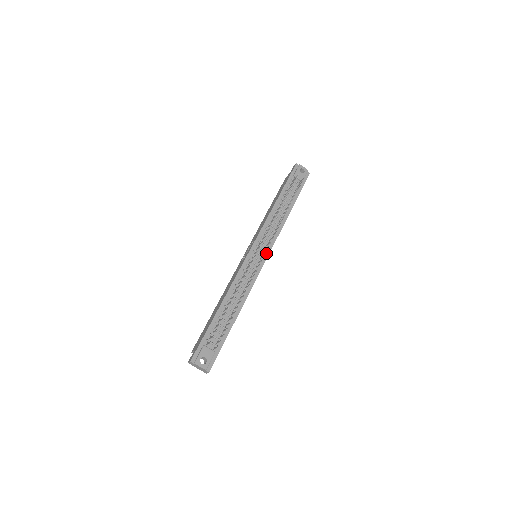
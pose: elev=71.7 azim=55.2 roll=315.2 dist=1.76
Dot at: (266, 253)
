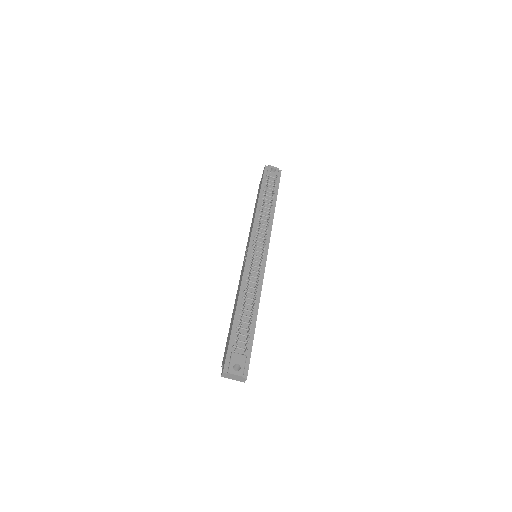
Dot at: (265, 249)
